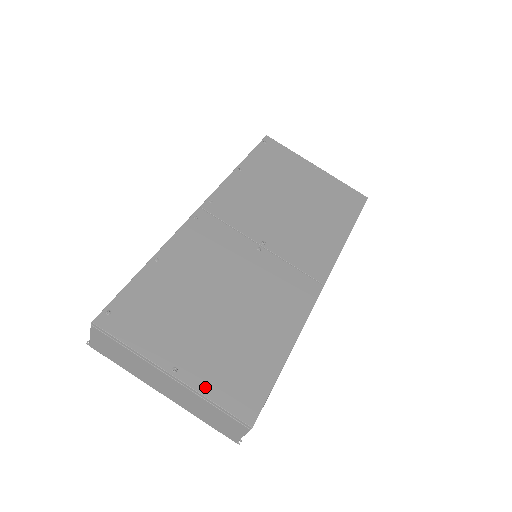
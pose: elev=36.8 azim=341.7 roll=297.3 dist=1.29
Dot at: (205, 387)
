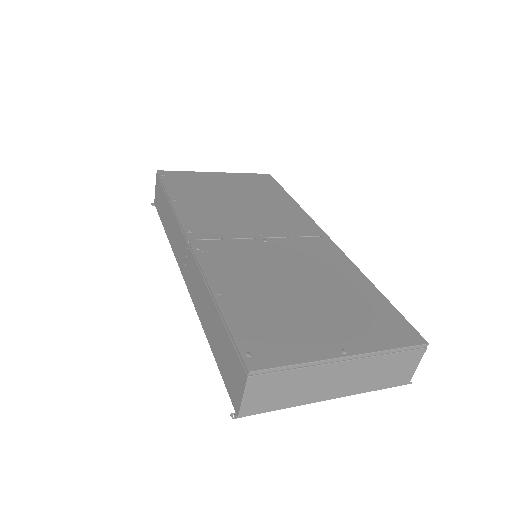
Dot at: (374, 345)
